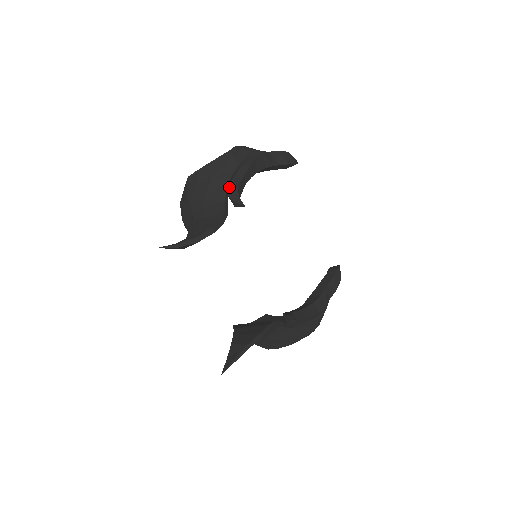
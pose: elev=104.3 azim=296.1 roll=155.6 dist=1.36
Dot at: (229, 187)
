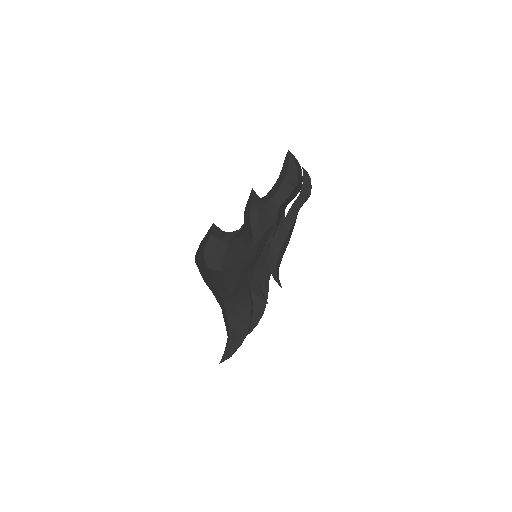
Dot at: (252, 282)
